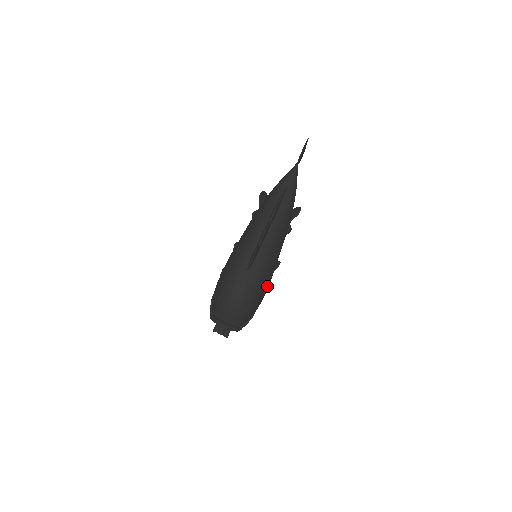
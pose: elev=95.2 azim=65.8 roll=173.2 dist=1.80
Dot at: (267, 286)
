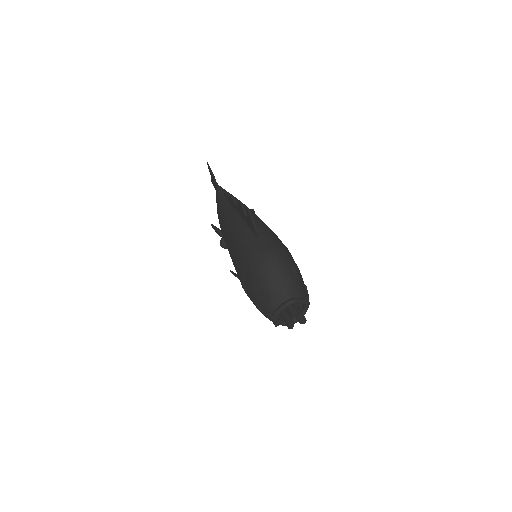
Dot at: occluded
